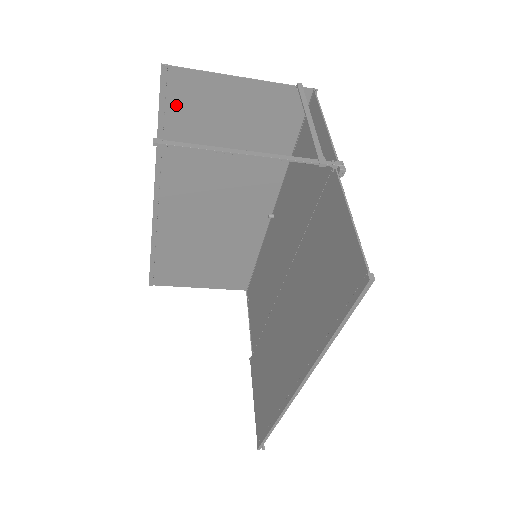
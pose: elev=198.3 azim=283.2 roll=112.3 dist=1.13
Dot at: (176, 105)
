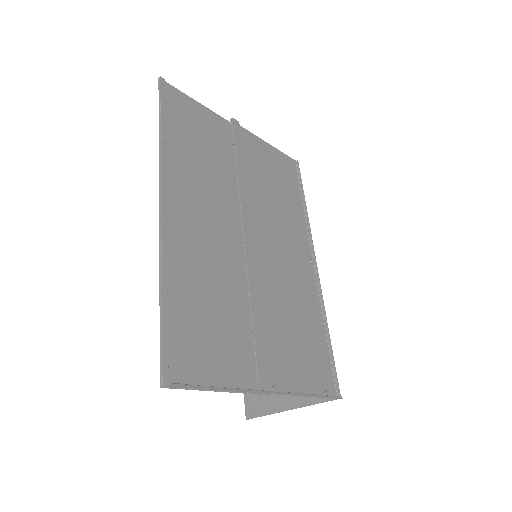
Dot at: occluded
